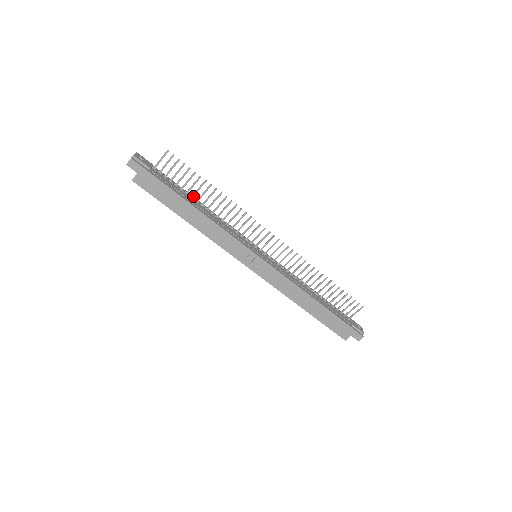
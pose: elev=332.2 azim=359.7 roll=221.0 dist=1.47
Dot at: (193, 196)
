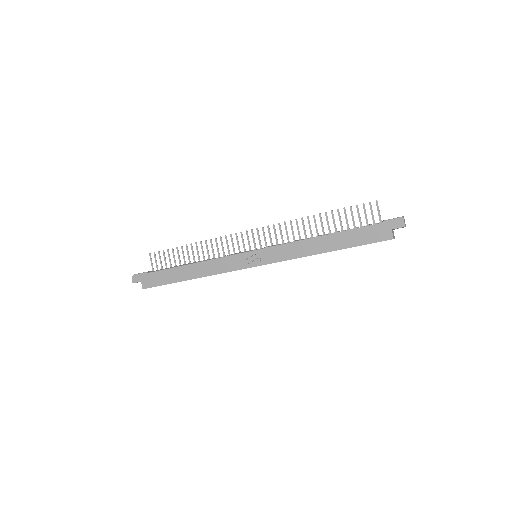
Dot at: (185, 263)
